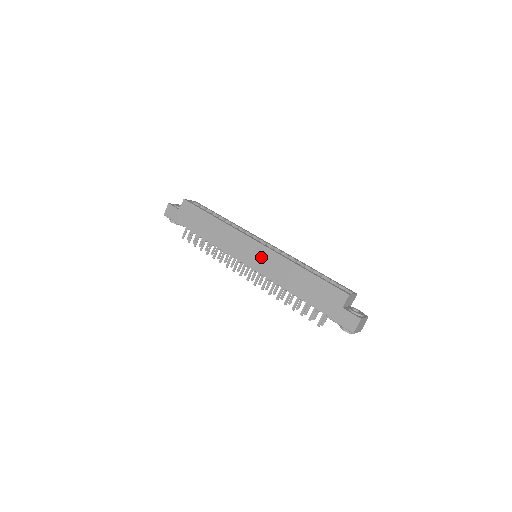
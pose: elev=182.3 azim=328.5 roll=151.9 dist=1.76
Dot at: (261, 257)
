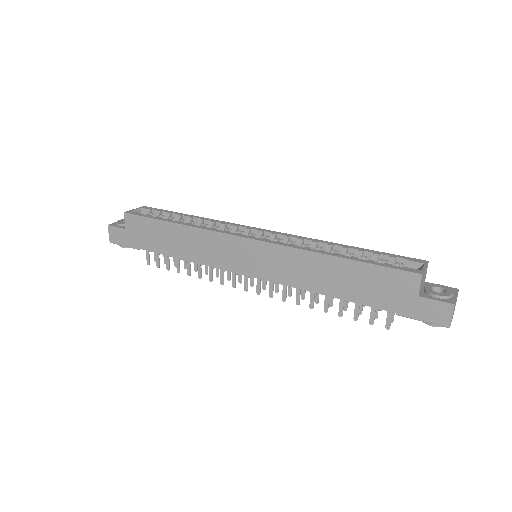
Dot at: (264, 259)
